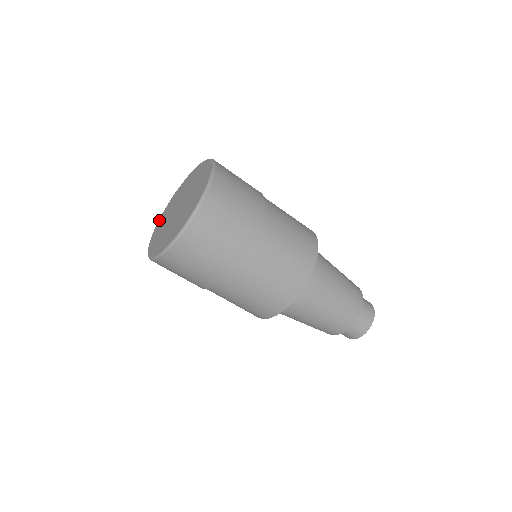
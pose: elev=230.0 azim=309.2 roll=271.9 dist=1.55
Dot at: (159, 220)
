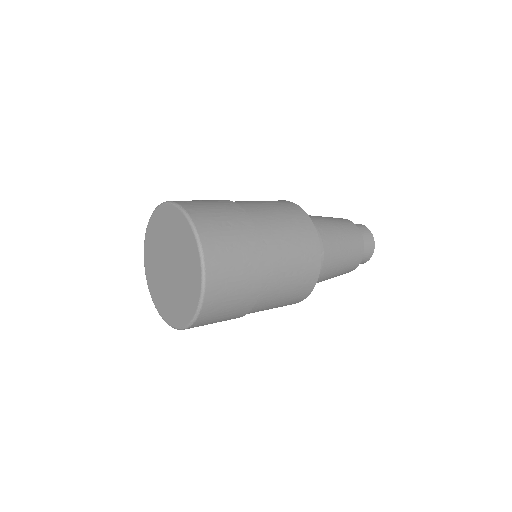
Dot at: (151, 220)
